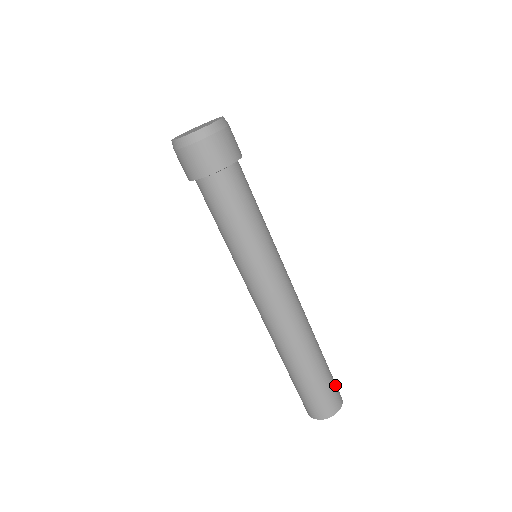
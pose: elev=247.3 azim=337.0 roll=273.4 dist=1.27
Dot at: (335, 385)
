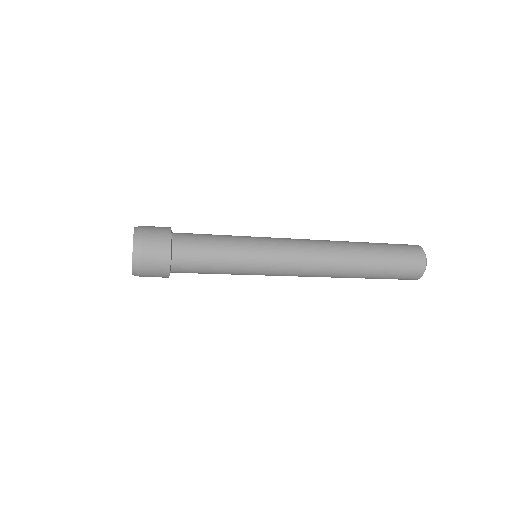
Dot at: (406, 255)
